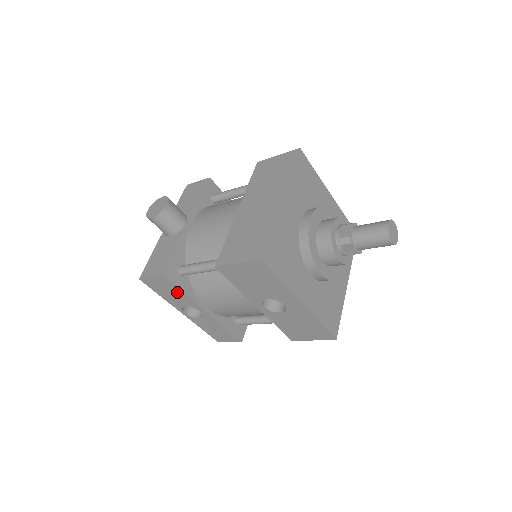
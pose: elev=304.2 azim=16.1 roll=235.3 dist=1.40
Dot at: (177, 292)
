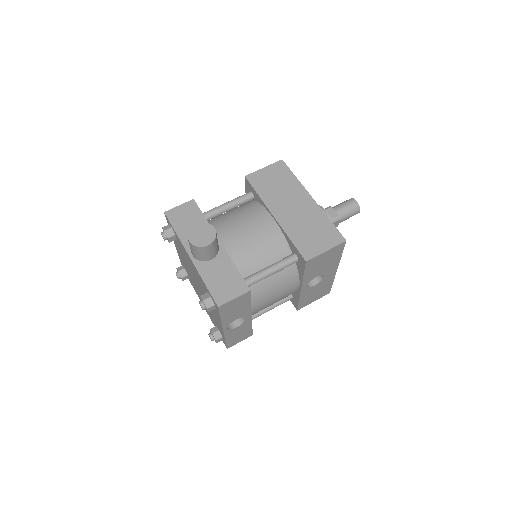
Dot at: (244, 305)
